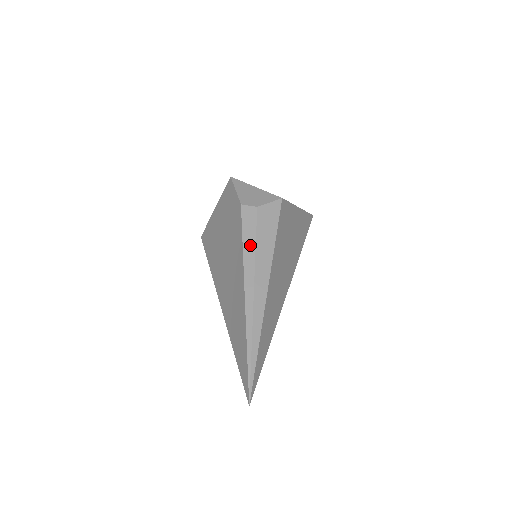
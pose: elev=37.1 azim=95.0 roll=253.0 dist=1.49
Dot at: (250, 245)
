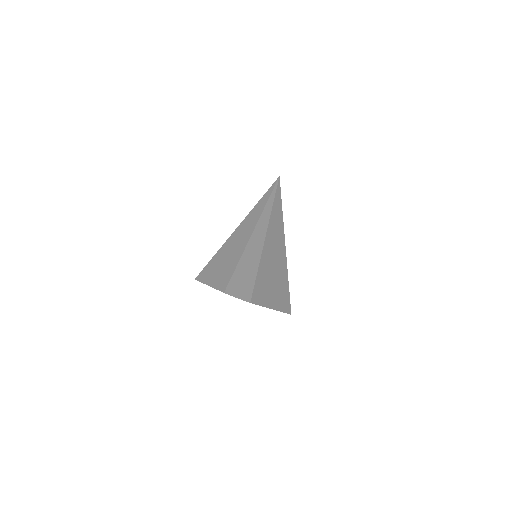
Dot at: occluded
